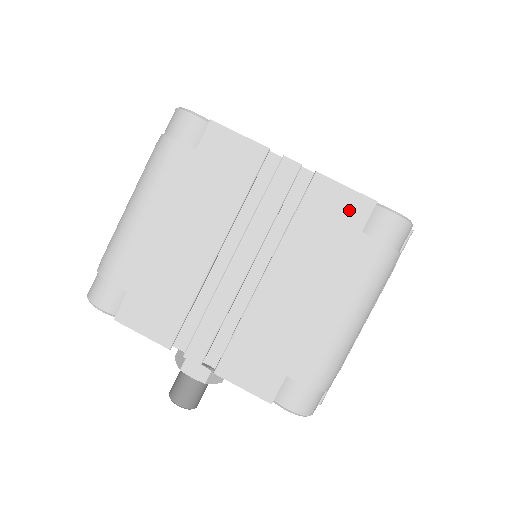
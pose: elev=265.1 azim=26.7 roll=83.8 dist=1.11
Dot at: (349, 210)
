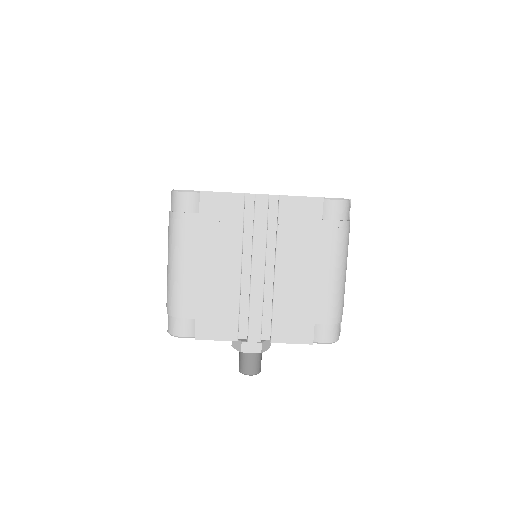
Dot at: (309, 210)
